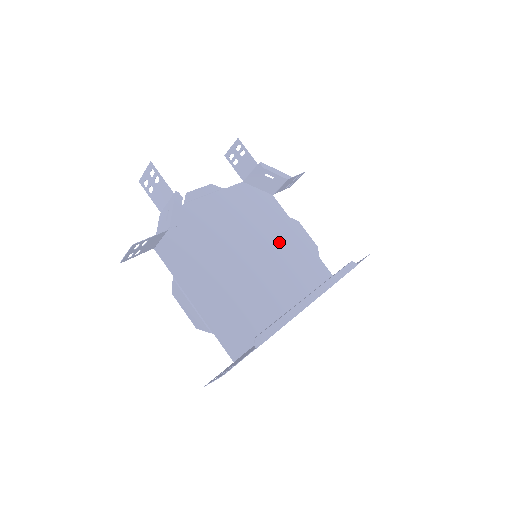
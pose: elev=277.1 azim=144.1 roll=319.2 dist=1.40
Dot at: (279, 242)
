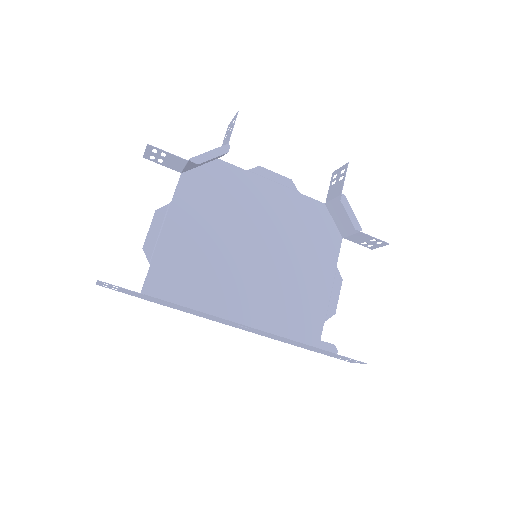
Dot at: (298, 272)
